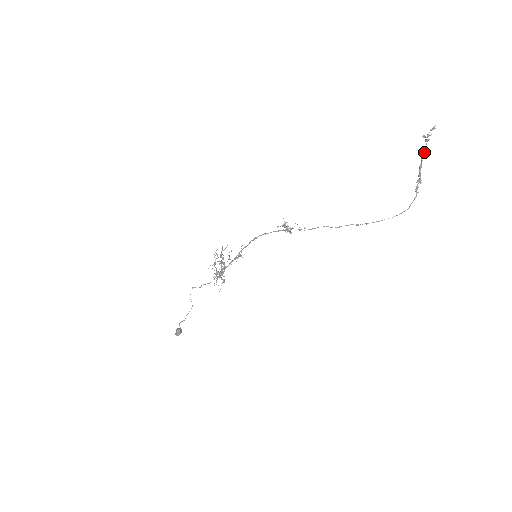
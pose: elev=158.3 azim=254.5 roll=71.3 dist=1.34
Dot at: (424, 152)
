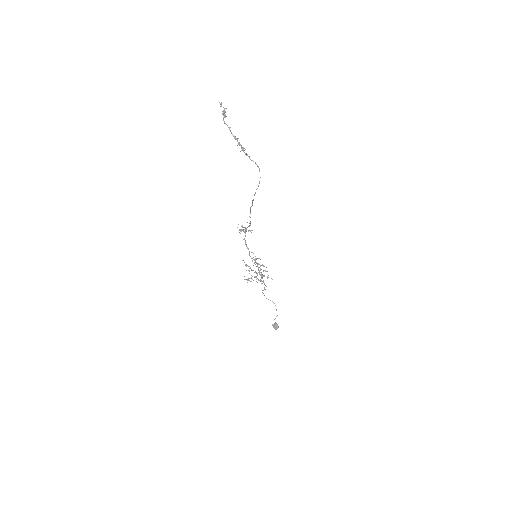
Dot at: (228, 127)
